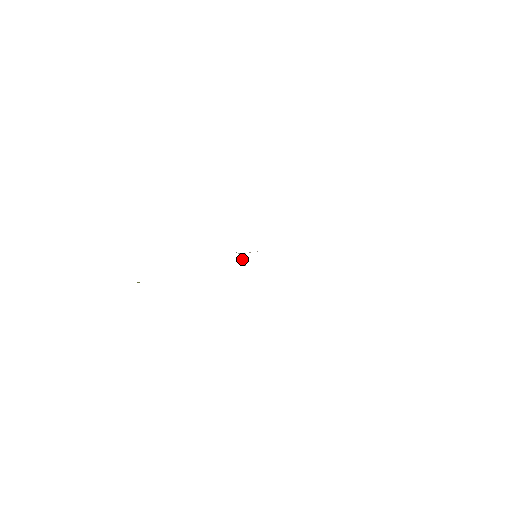
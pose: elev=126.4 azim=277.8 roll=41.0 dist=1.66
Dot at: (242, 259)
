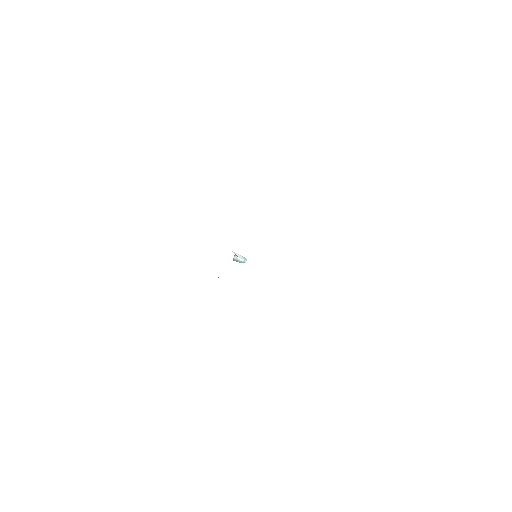
Dot at: (237, 261)
